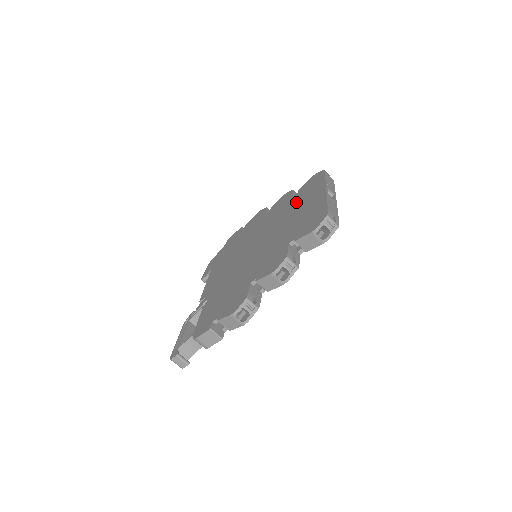
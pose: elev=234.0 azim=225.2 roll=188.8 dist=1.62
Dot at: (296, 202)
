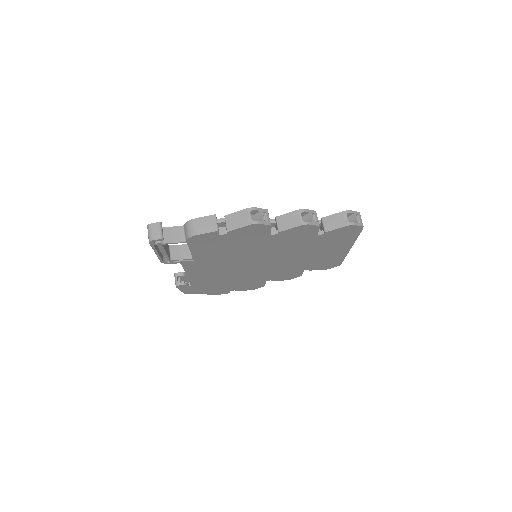
Dot at: occluded
